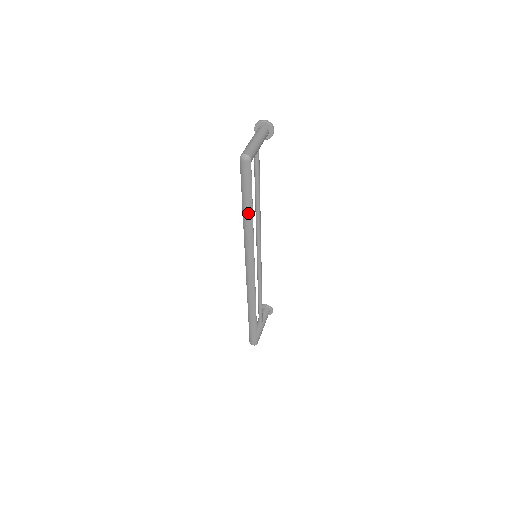
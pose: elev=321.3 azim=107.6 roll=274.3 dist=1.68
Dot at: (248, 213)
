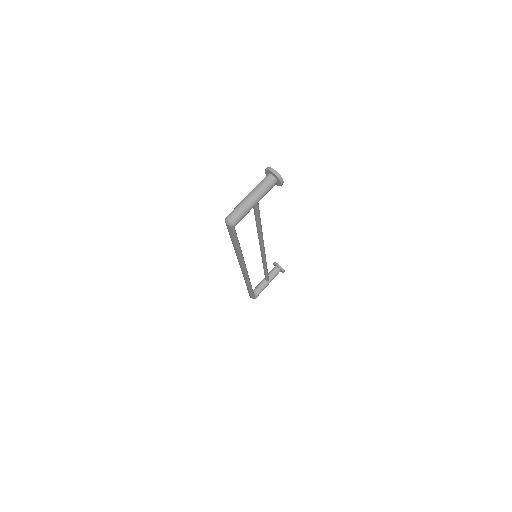
Dot at: (236, 248)
